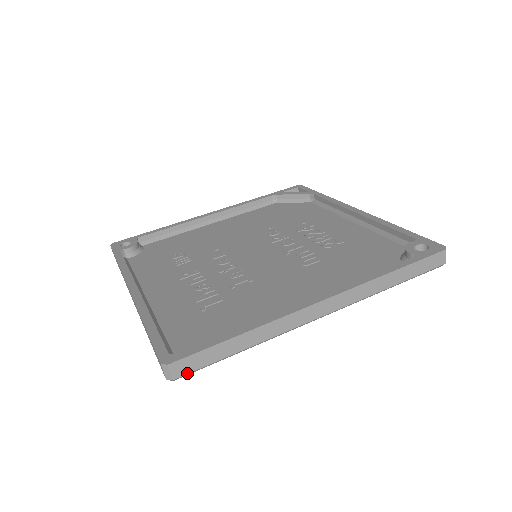
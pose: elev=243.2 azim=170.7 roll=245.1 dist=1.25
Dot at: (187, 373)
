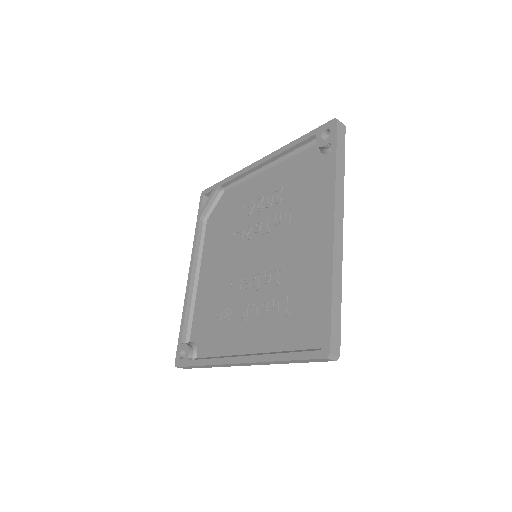
Dot at: (340, 344)
